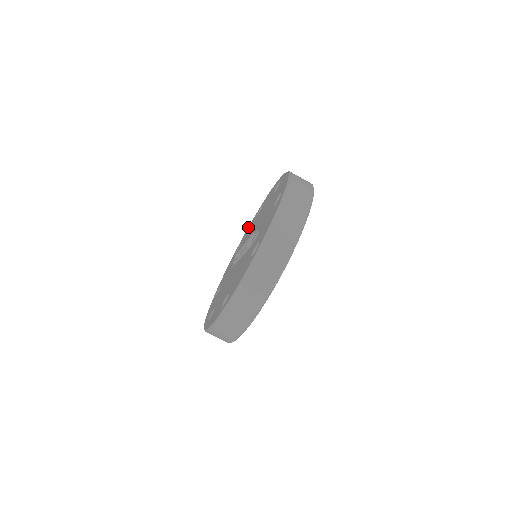
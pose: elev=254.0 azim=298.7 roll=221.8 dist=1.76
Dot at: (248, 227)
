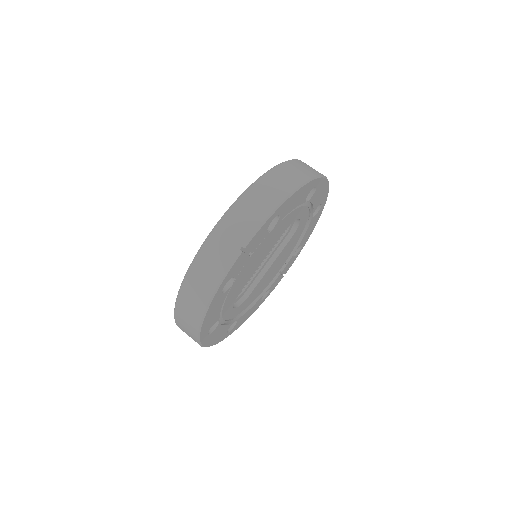
Dot at: occluded
